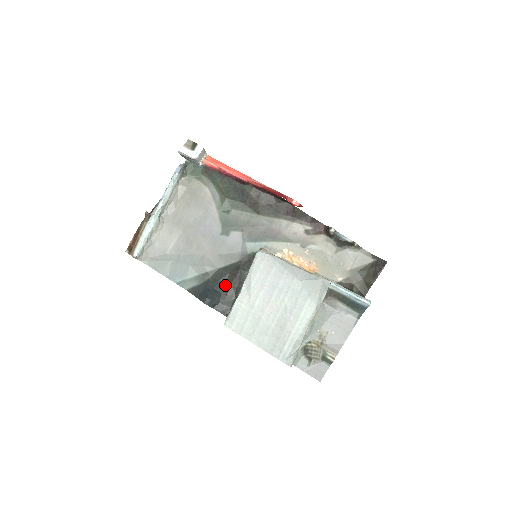
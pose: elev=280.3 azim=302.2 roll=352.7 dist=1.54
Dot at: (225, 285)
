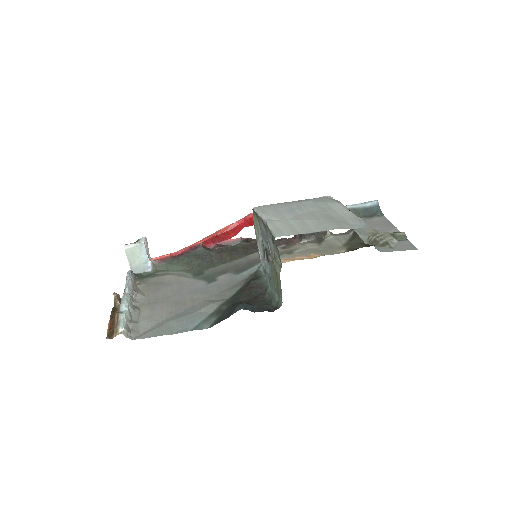
Dot at: (248, 300)
